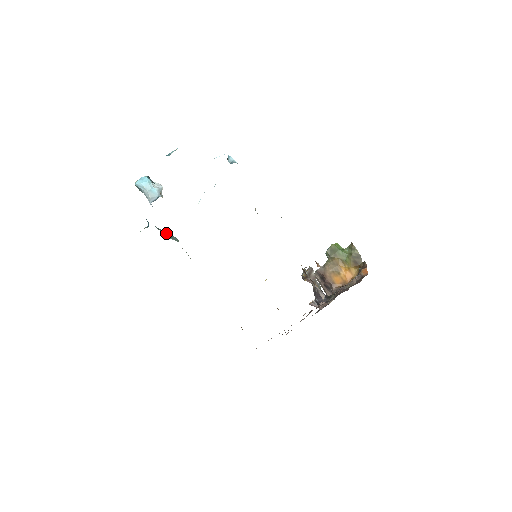
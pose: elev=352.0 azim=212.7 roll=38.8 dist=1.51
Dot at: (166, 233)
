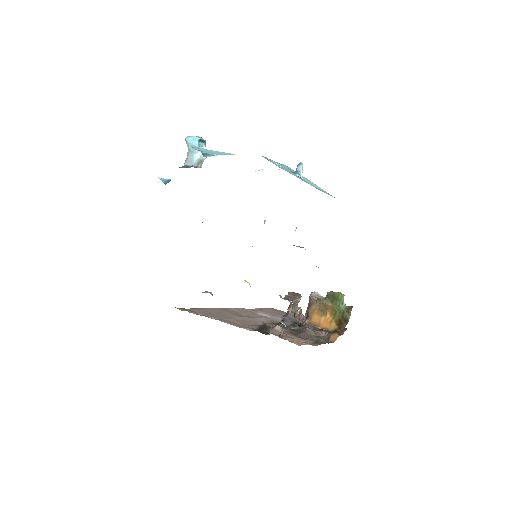
Dot at: occluded
